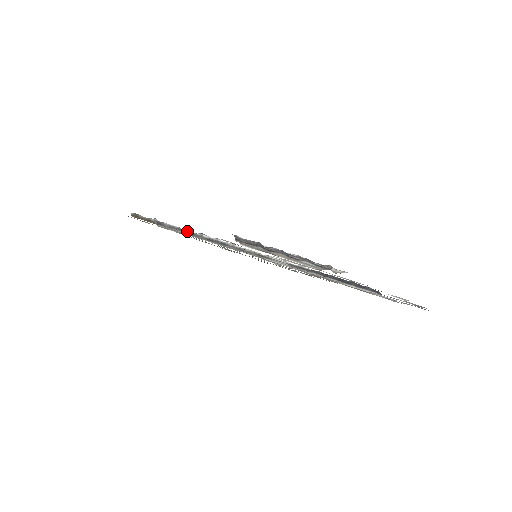
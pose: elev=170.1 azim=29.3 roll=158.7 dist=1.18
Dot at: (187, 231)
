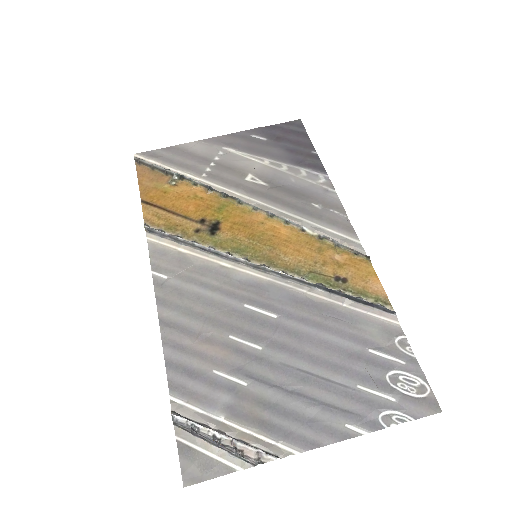
Dot at: (178, 239)
